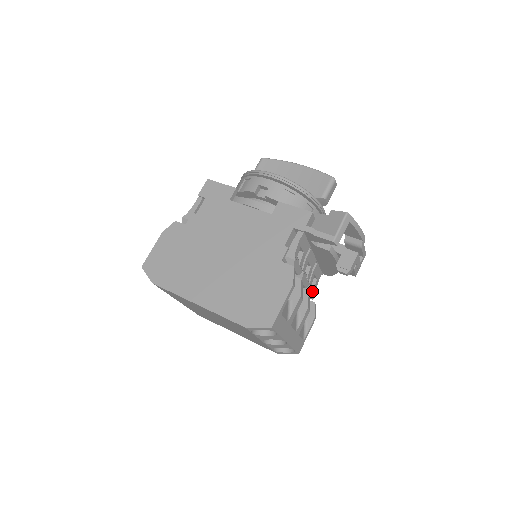
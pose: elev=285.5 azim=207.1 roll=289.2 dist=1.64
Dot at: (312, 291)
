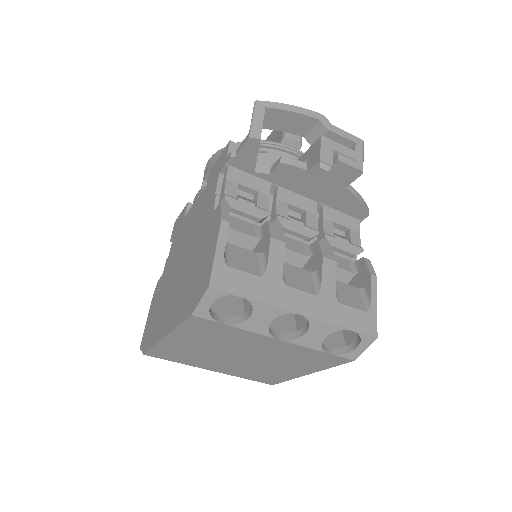
Dot at: (341, 243)
